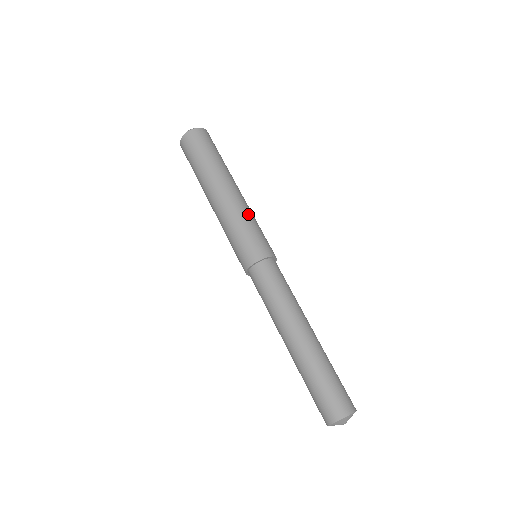
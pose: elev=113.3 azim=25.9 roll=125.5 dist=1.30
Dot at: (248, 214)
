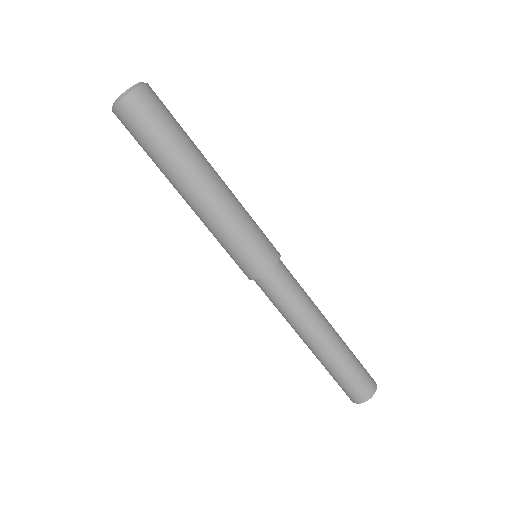
Dot at: (234, 218)
